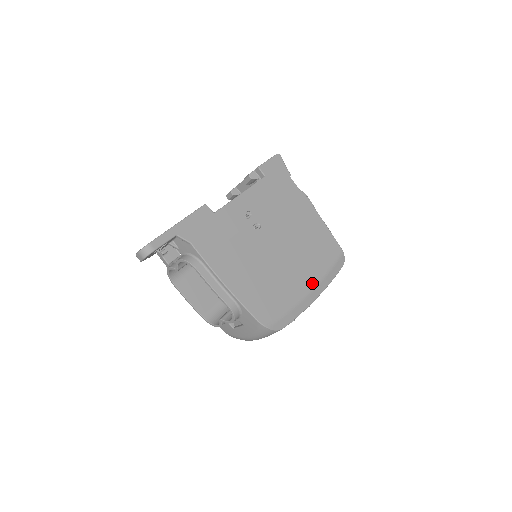
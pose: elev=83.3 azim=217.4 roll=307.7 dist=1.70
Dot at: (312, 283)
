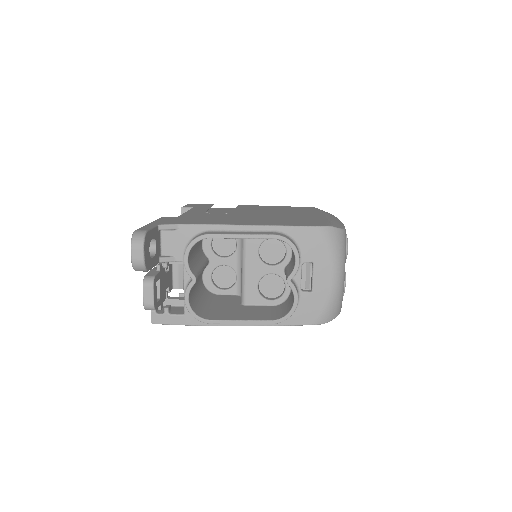
Dot at: (321, 214)
